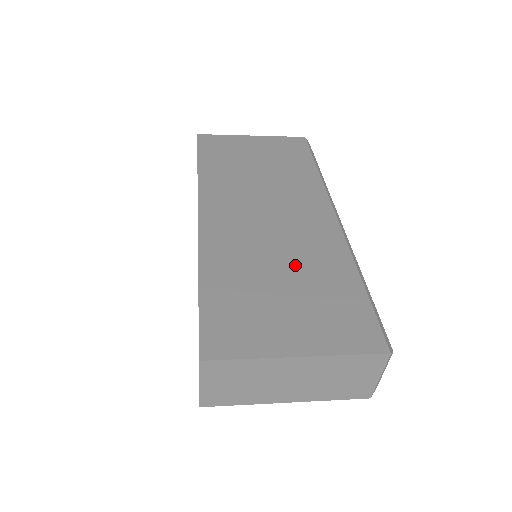
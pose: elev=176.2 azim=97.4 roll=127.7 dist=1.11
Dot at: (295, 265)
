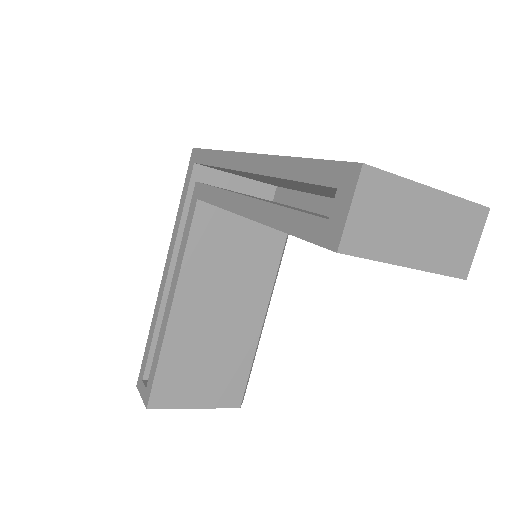
Dot at: occluded
